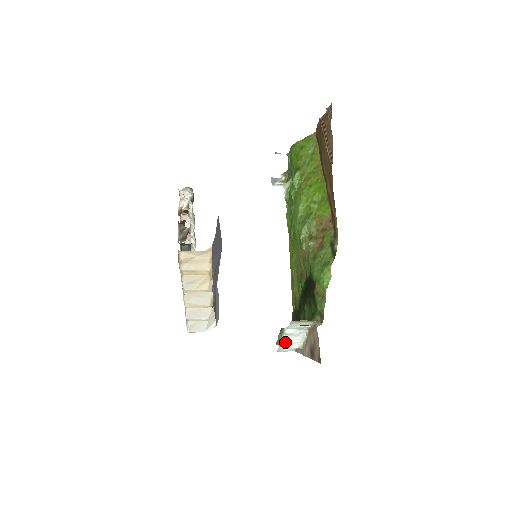
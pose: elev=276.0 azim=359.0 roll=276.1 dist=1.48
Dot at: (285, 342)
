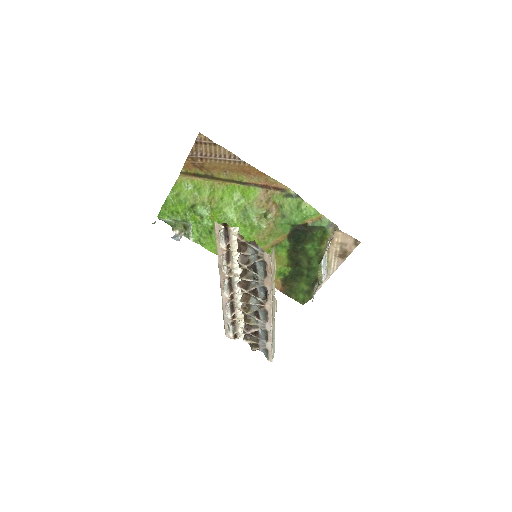
Dot at: (323, 275)
